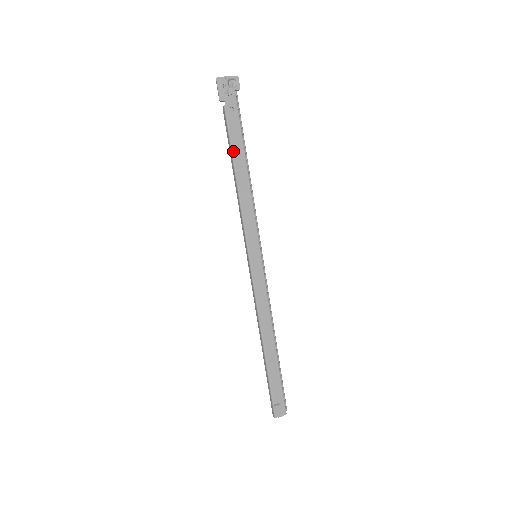
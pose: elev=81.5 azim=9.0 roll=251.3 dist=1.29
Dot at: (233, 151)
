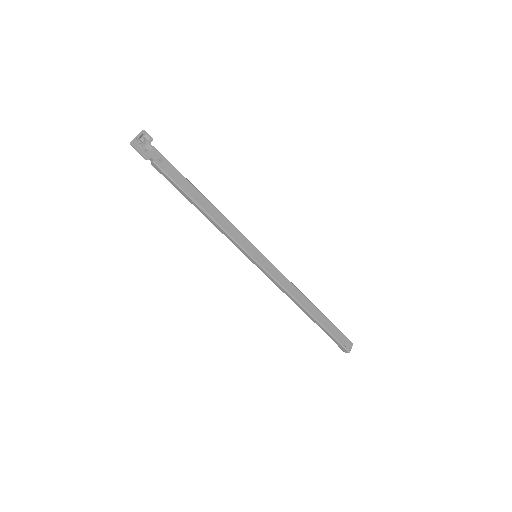
Dot at: (186, 192)
